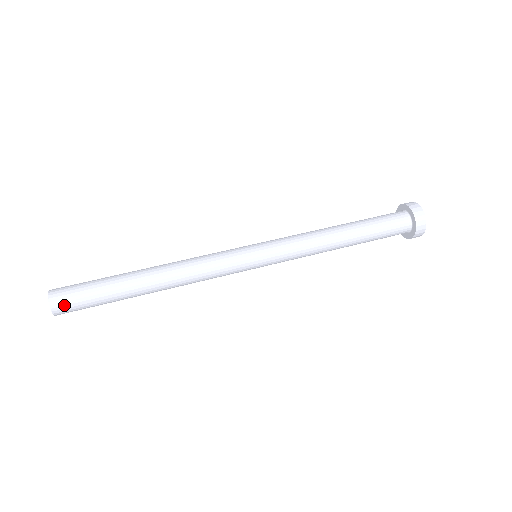
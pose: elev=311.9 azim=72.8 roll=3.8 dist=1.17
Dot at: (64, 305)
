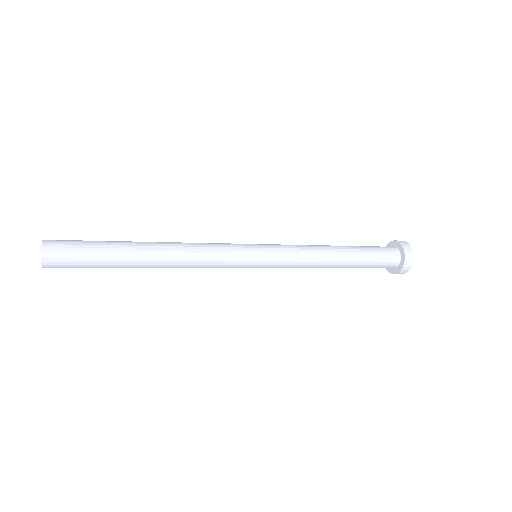
Dot at: (57, 247)
